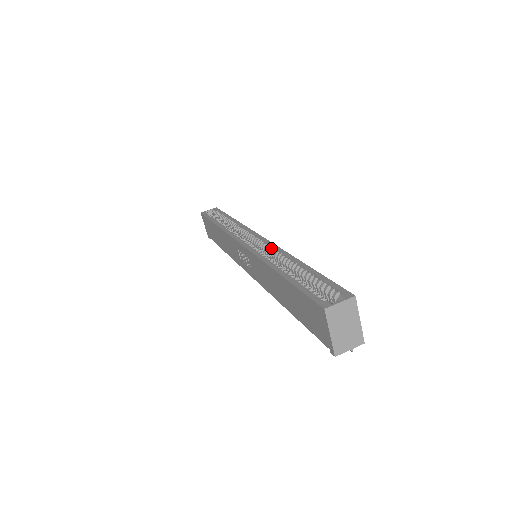
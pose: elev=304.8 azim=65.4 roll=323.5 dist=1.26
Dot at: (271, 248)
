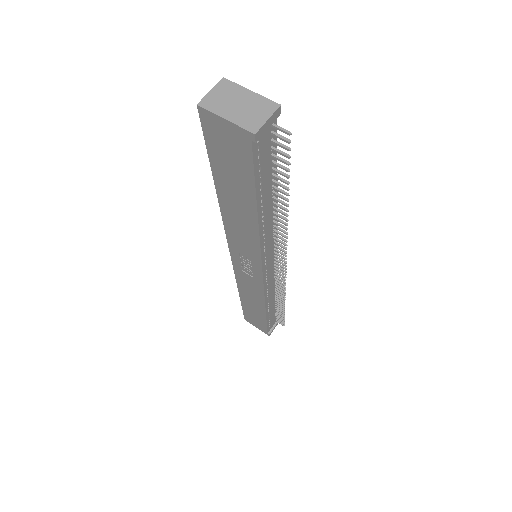
Dot at: occluded
